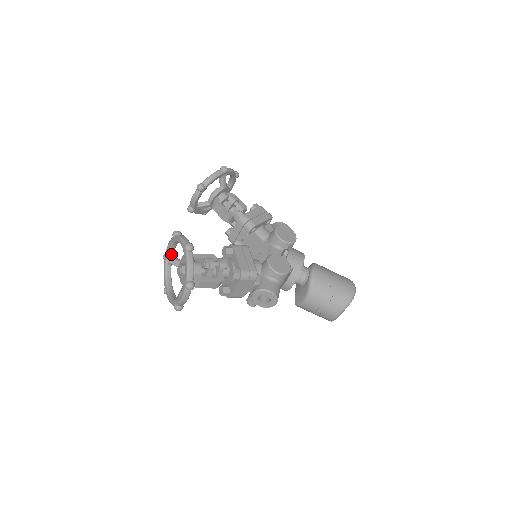
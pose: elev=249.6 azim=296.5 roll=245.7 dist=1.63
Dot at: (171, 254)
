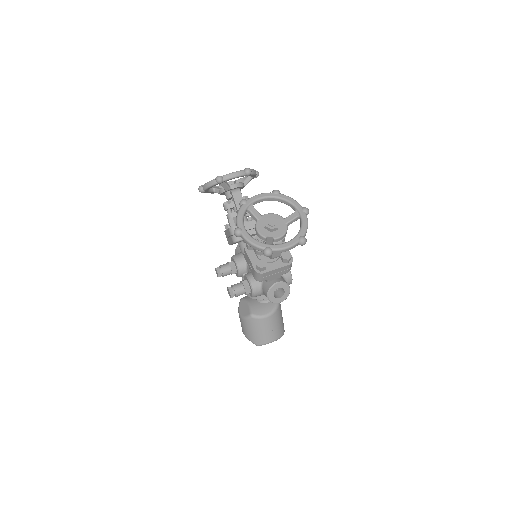
Dot at: (254, 204)
